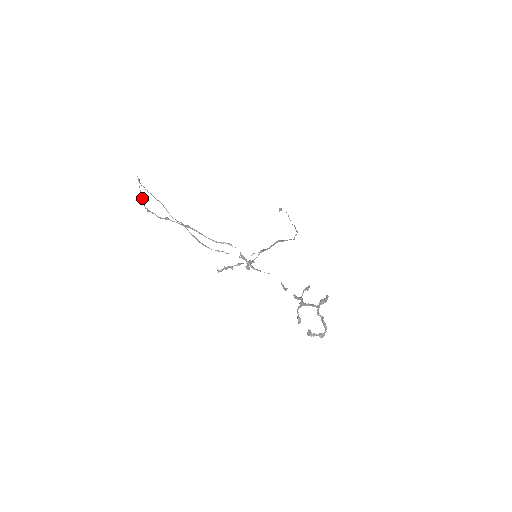
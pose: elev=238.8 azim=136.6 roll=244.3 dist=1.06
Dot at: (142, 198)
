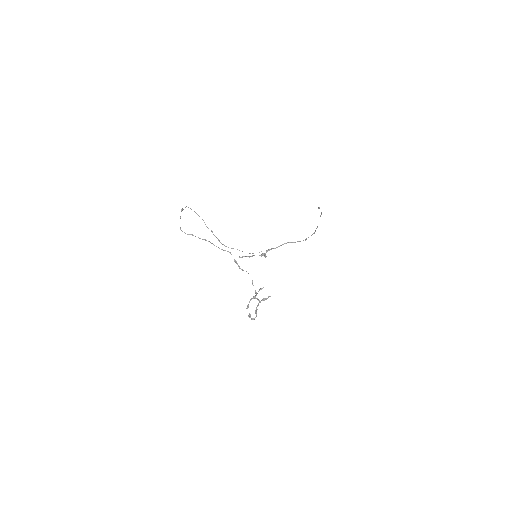
Dot at: occluded
